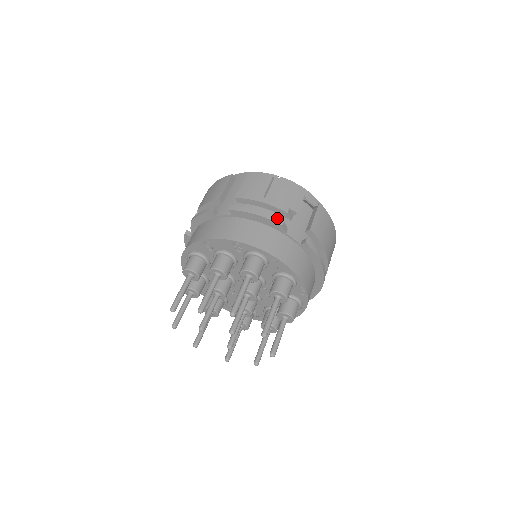
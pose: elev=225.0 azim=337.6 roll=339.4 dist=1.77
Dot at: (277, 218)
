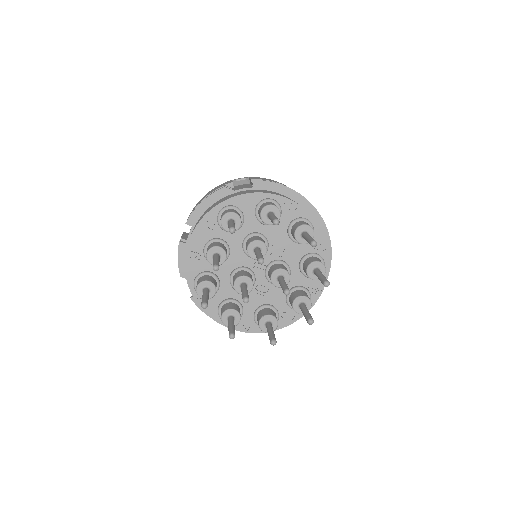
Dot at: (218, 190)
